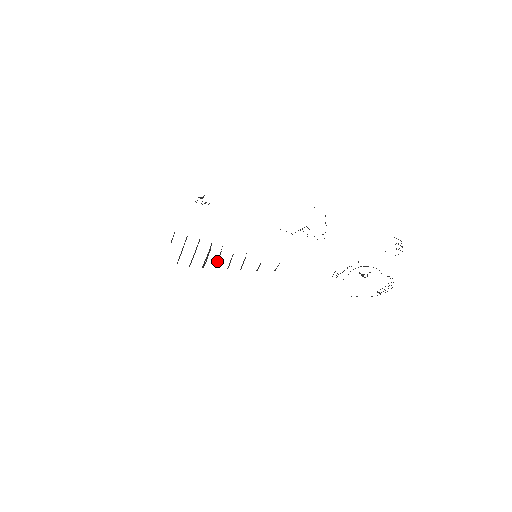
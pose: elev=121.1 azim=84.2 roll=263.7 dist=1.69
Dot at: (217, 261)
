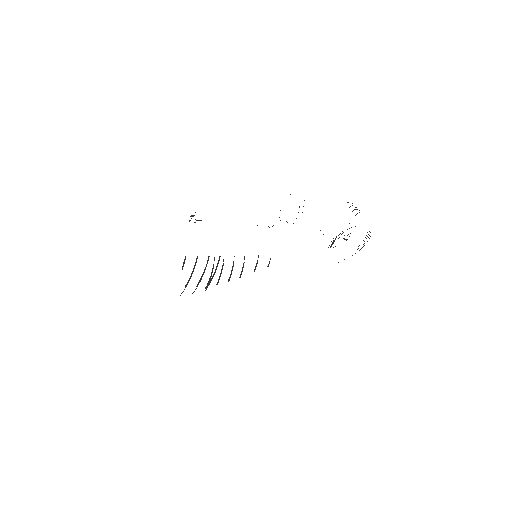
Dot at: (220, 276)
